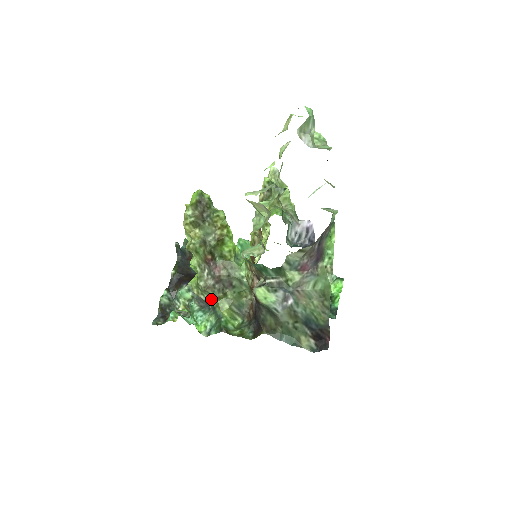
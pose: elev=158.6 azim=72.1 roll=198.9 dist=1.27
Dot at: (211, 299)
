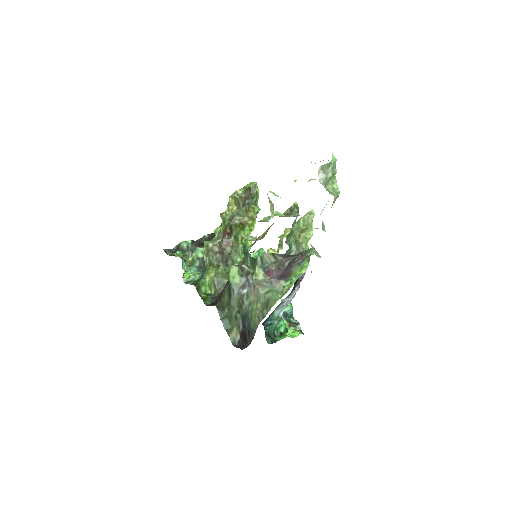
Dot at: (208, 263)
